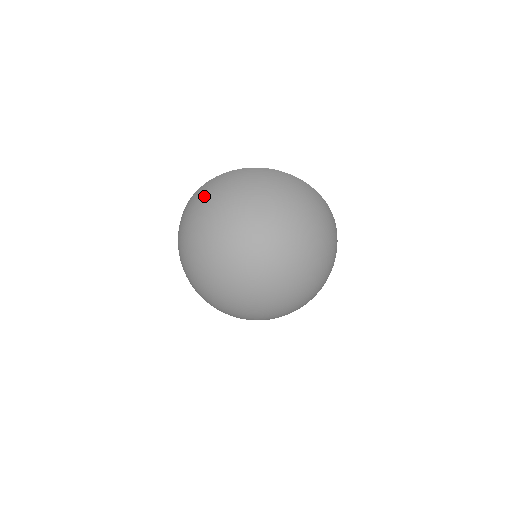
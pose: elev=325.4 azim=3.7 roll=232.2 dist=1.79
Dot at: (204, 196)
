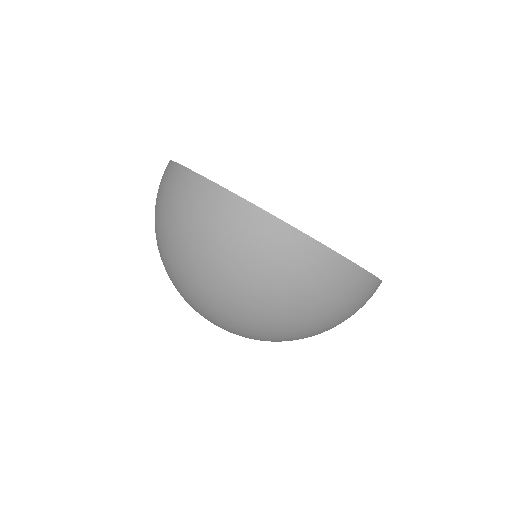
Dot at: (207, 229)
